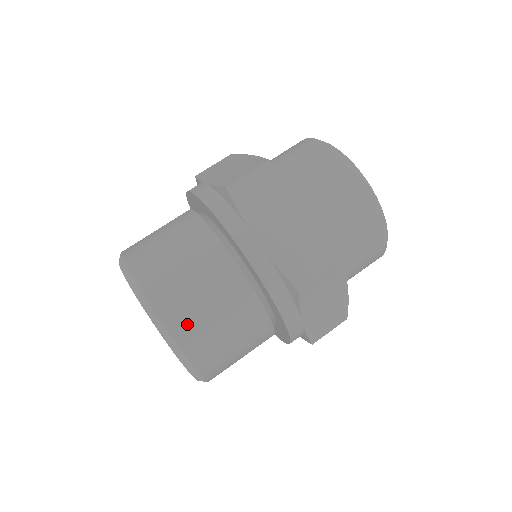
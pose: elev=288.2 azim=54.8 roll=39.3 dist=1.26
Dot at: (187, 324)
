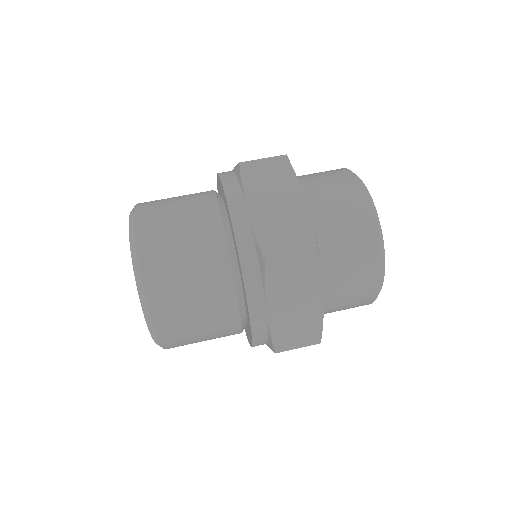
Dot at: (158, 261)
